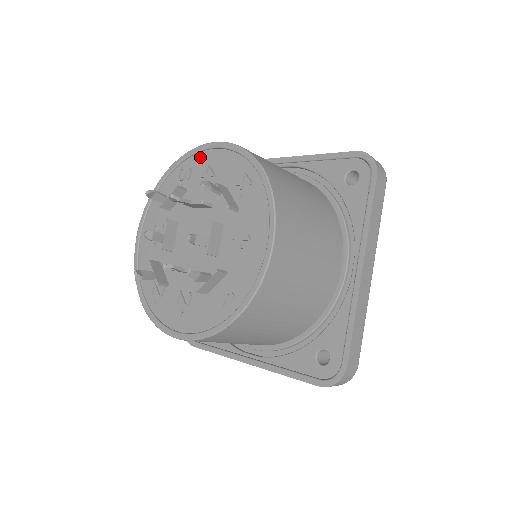
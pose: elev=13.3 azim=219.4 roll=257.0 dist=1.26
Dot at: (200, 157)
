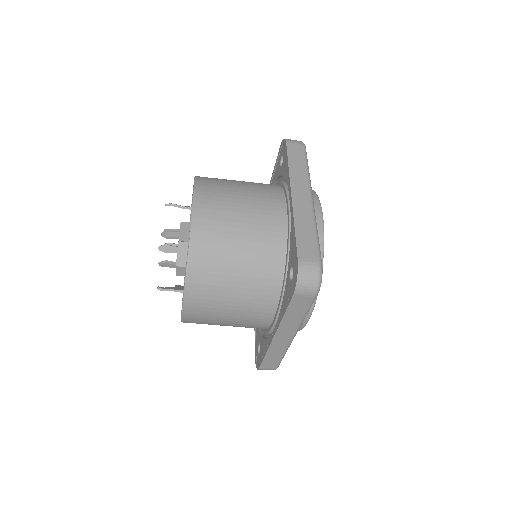
Dot at: occluded
